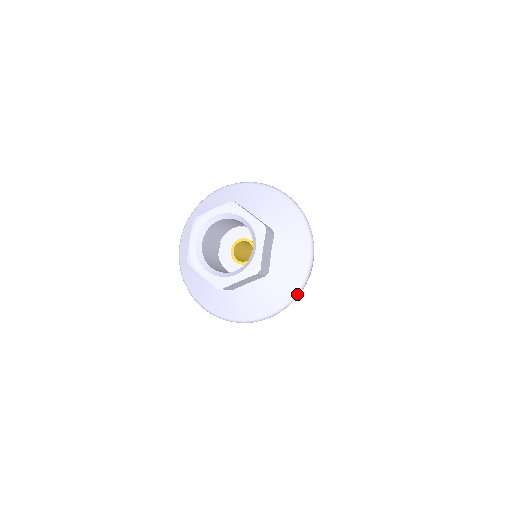
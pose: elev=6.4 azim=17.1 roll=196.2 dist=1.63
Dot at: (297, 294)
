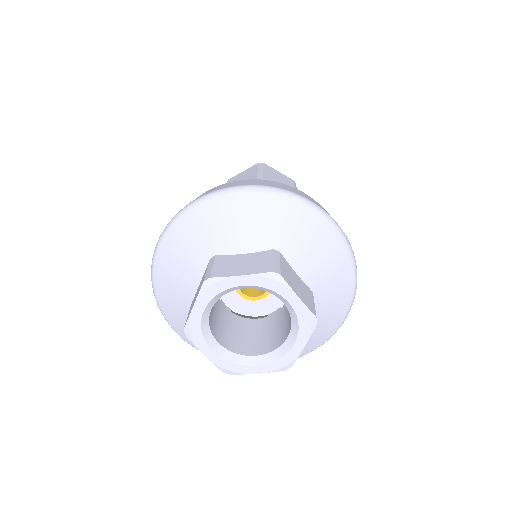
Dot at: (356, 276)
